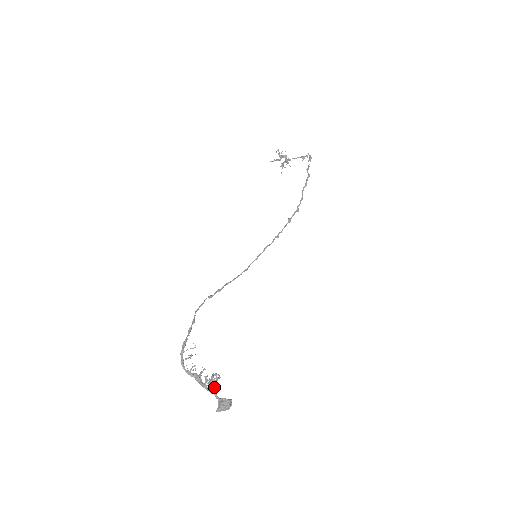
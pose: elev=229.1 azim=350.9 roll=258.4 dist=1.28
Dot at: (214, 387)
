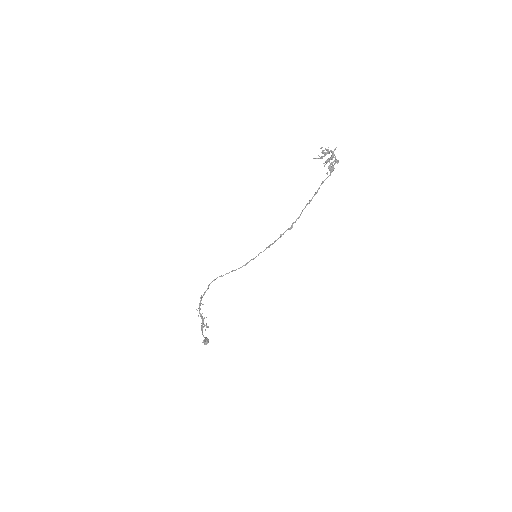
Dot at: (205, 330)
